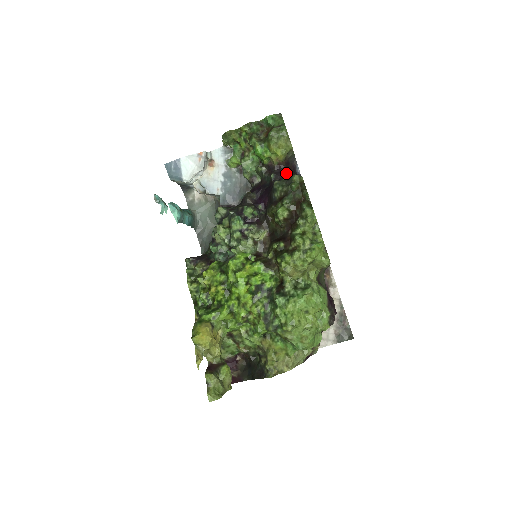
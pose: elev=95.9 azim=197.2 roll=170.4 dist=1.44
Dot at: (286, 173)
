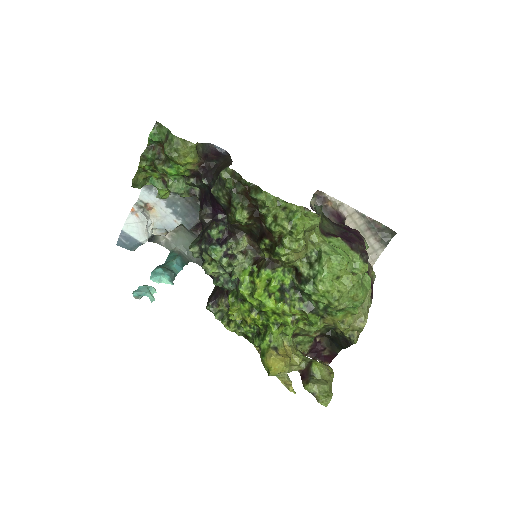
Dot at: (212, 168)
